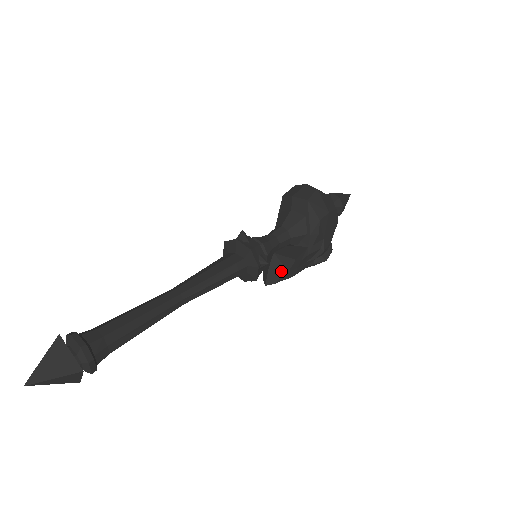
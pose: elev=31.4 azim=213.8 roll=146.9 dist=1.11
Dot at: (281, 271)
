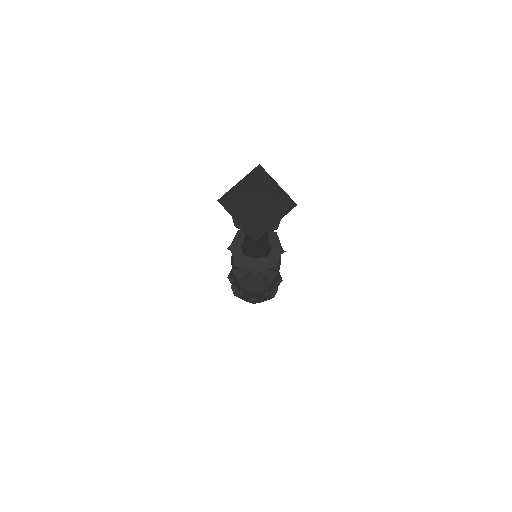
Dot at: (266, 282)
